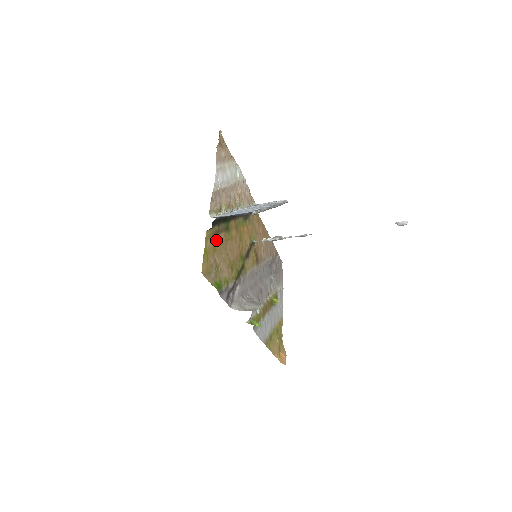
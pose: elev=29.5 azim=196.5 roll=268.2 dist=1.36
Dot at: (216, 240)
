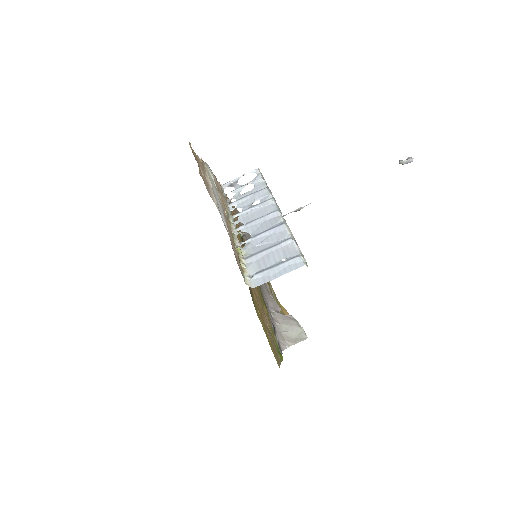
Dot at: (255, 301)
